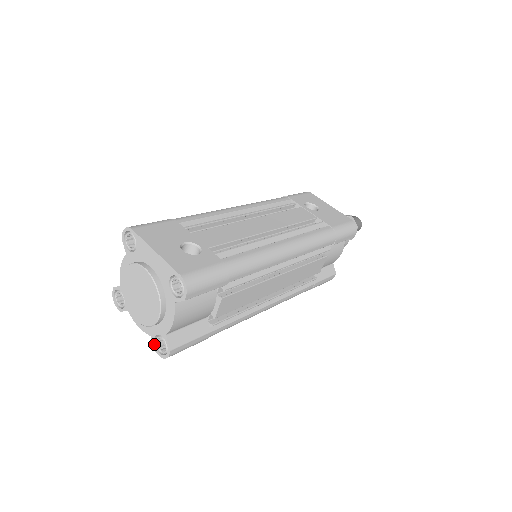
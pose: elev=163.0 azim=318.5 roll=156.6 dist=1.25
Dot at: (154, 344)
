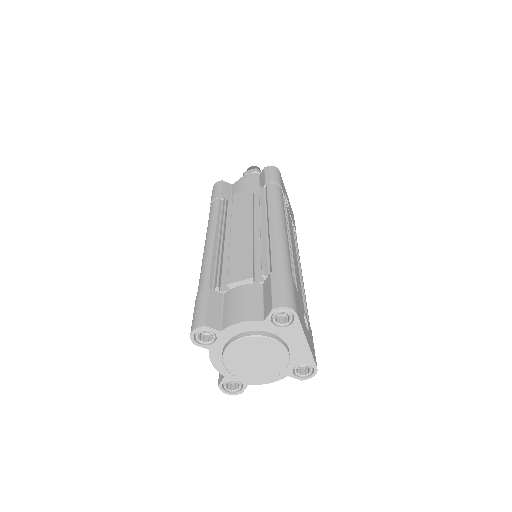
Dot at: (223, 382)
